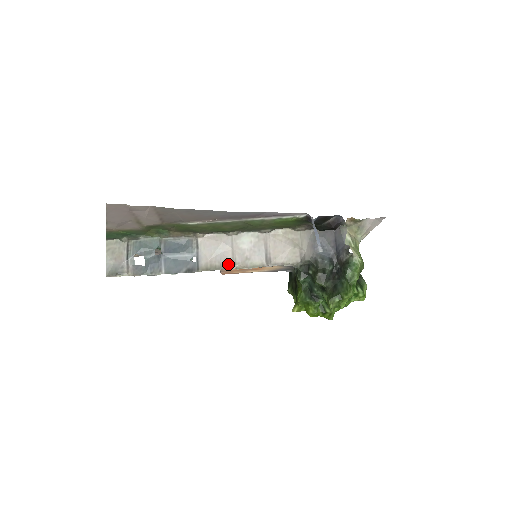
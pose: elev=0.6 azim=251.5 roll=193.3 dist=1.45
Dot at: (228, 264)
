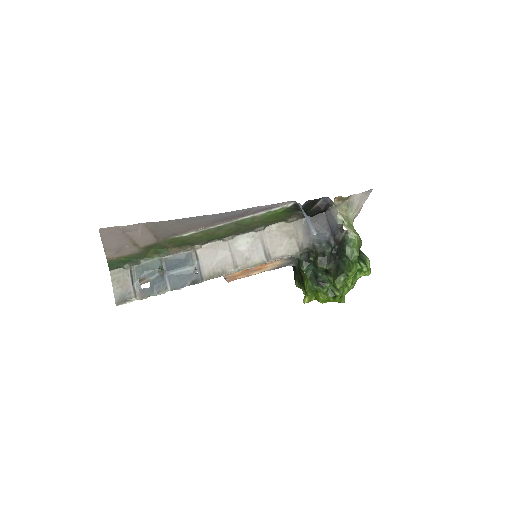
Dot at: (230, 268)
